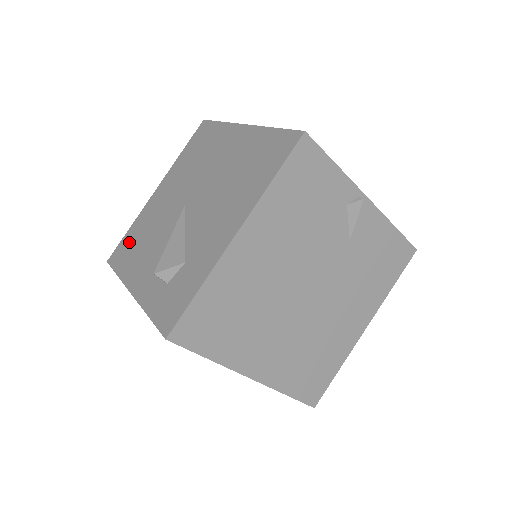
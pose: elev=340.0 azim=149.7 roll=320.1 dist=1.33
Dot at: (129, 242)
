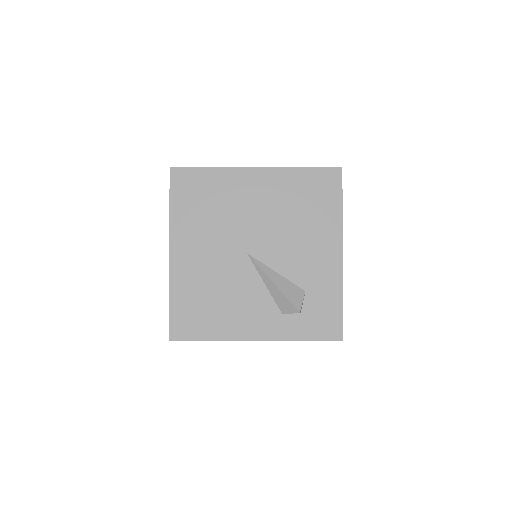
Dot at: (190, 311)
